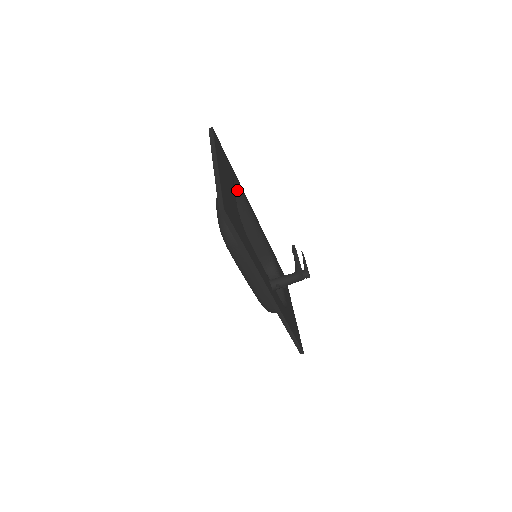
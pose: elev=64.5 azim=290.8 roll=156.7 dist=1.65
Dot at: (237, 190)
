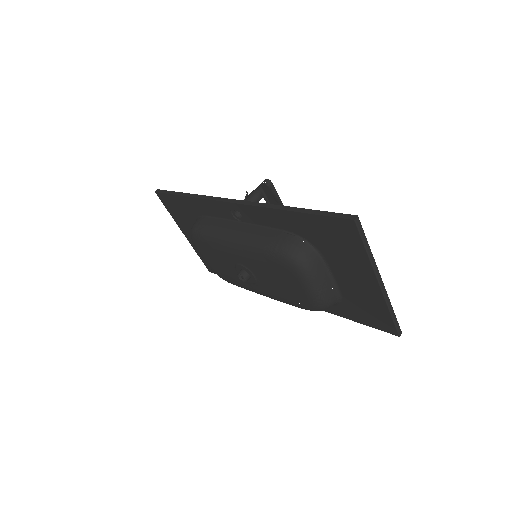
Dot at: occluded
